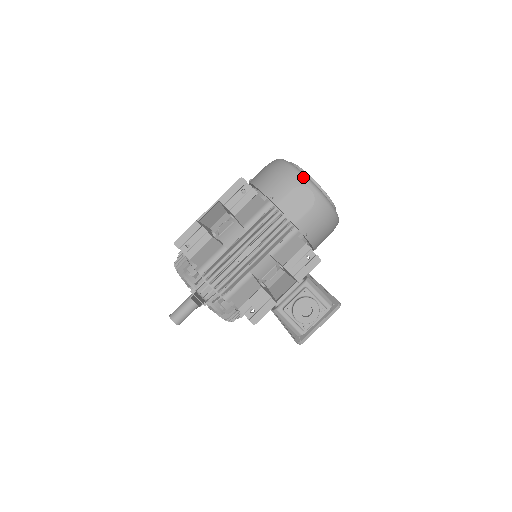
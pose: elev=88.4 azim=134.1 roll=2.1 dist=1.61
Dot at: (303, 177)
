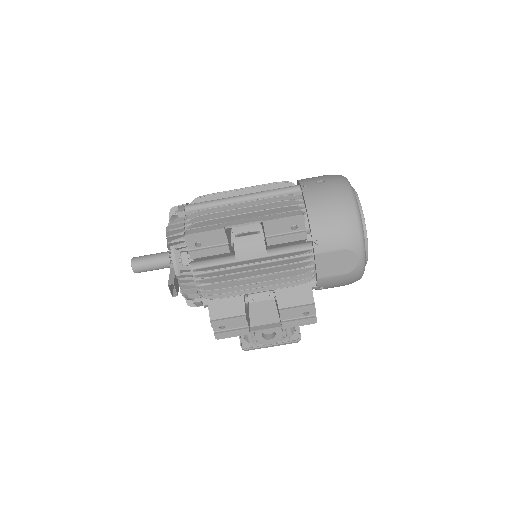
Dot at: (361, 242)
